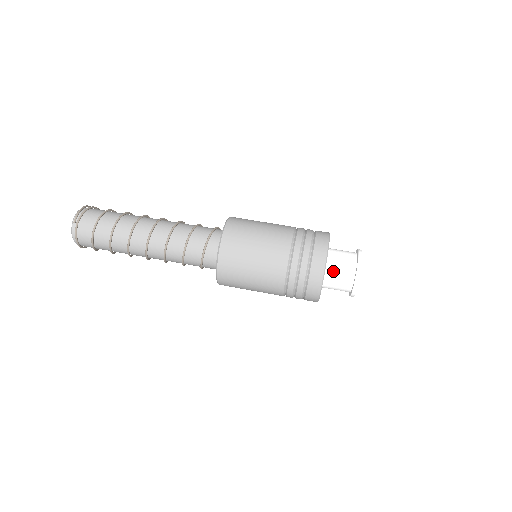
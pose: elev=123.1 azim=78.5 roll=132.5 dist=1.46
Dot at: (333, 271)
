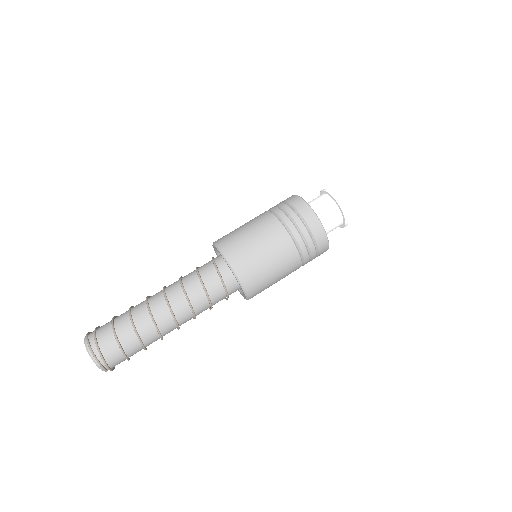
Dot at: (327, 233)
